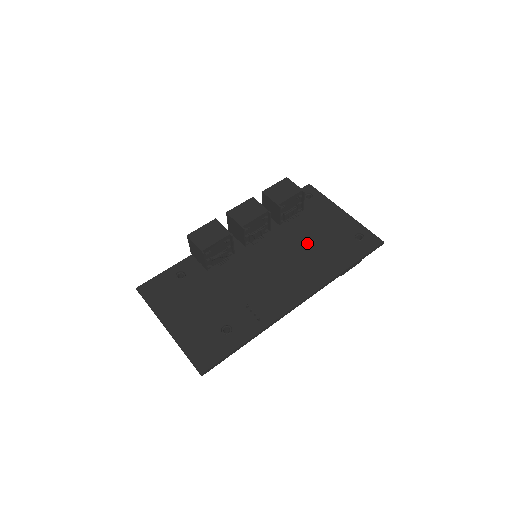
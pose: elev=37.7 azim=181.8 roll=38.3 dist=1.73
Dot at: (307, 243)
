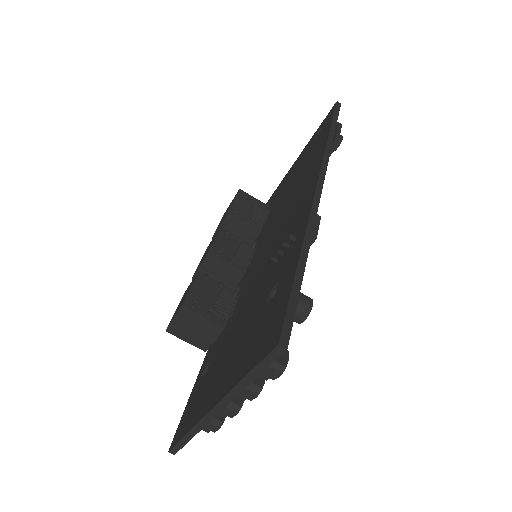
Dot at: (287, 193)
